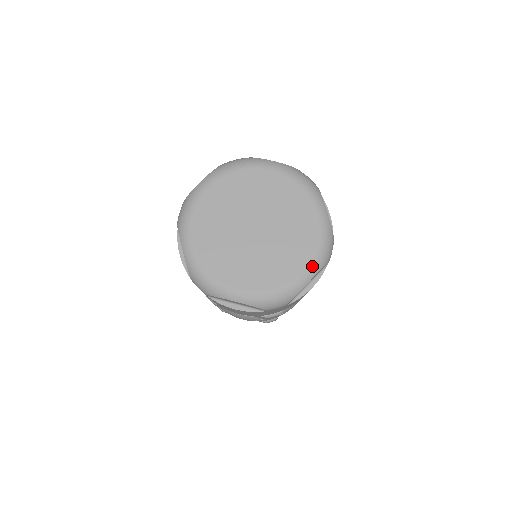
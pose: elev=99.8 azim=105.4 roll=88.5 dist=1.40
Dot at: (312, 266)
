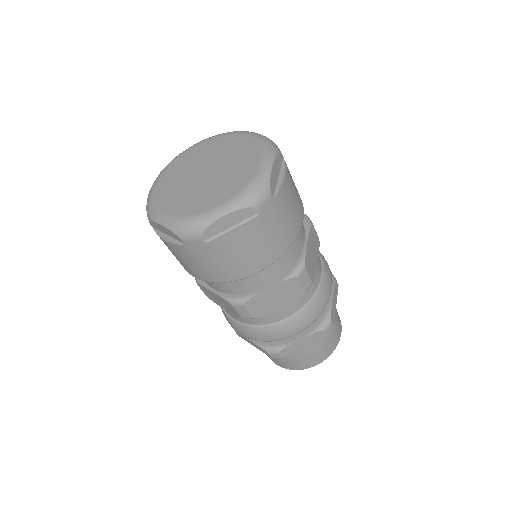
Dot at: (266, 155)
